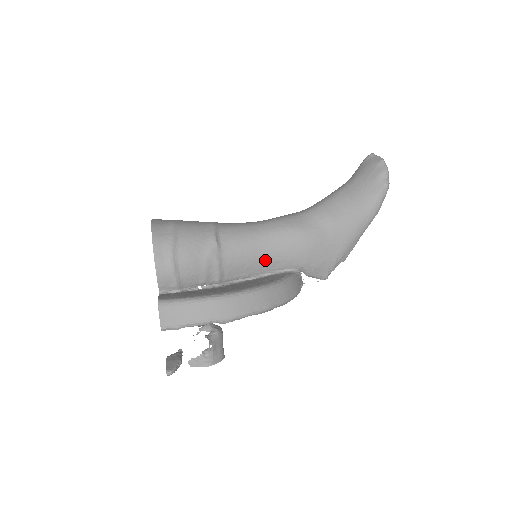
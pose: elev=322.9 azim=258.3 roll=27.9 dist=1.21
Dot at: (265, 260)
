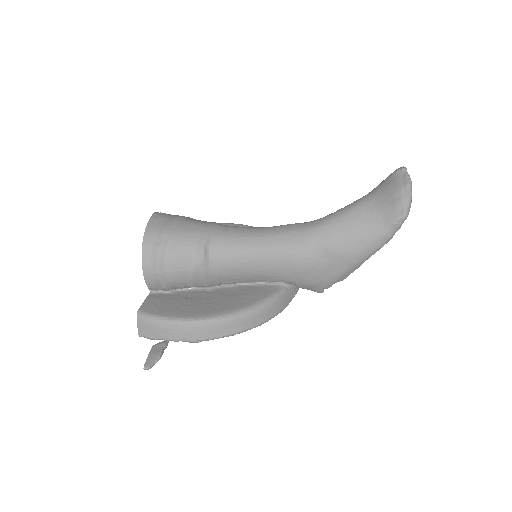
Dot at: (255, 273)
